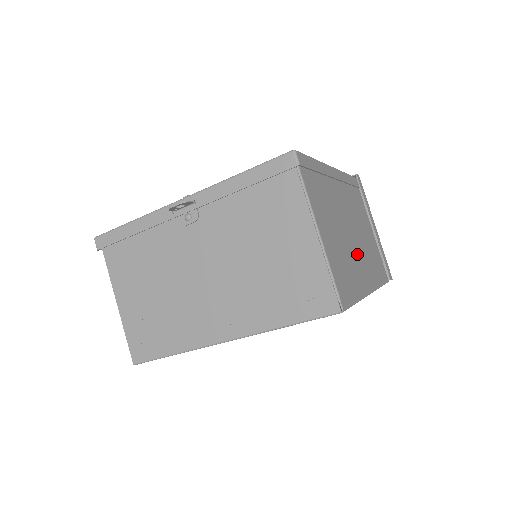
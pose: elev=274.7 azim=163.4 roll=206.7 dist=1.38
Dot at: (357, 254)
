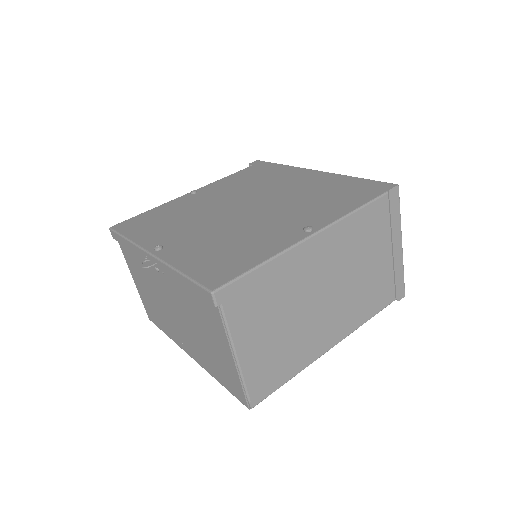
Dot at: (324, 317)
